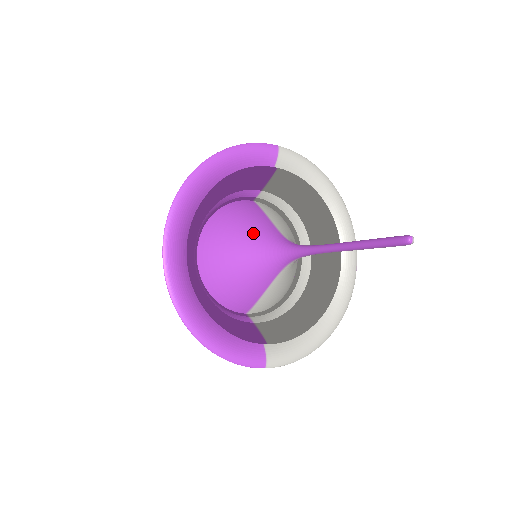
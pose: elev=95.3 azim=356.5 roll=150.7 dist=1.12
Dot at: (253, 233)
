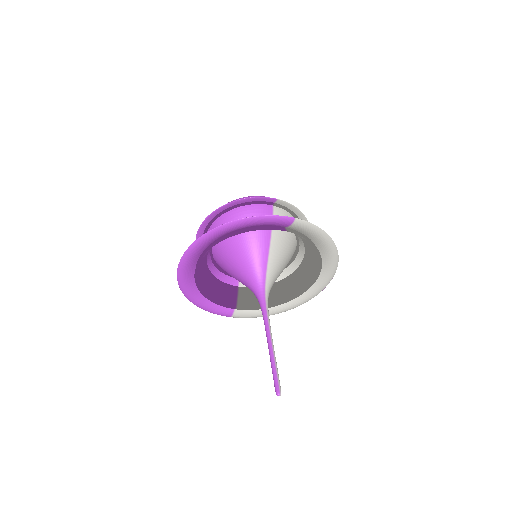
Dot at: (249, 263)
